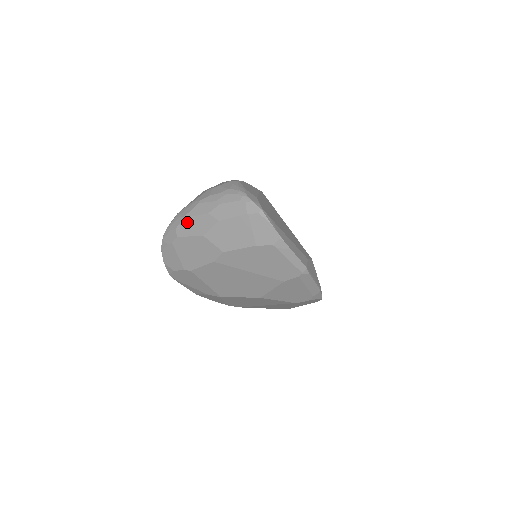
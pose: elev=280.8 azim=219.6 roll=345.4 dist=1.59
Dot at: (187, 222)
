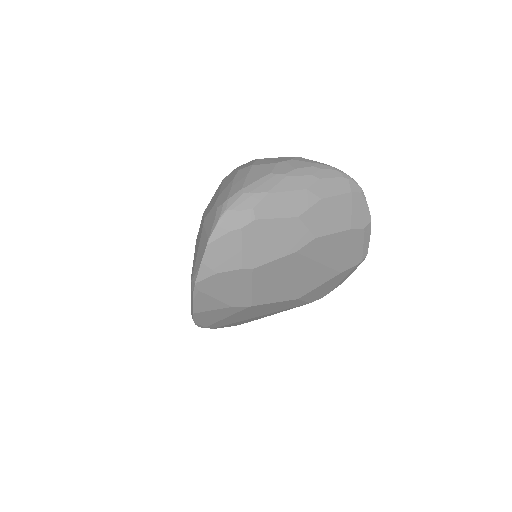
Dot at: (274, 199)
